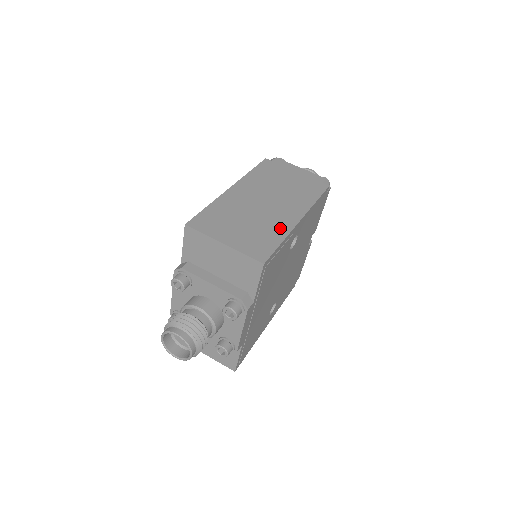
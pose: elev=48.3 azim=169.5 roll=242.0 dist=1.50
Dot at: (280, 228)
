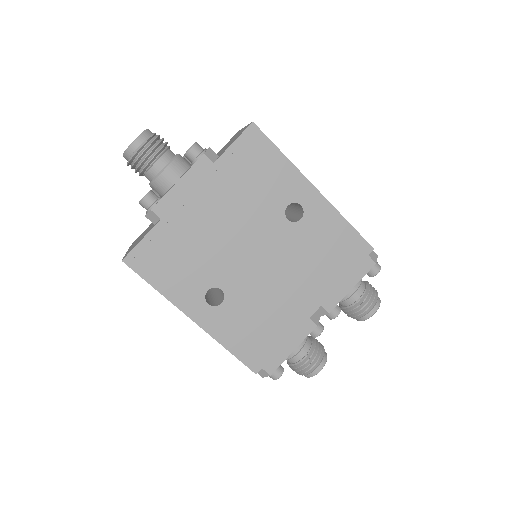
Dot at: occluded
